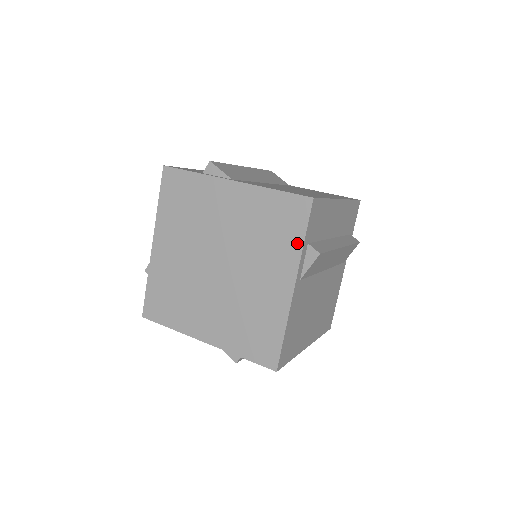
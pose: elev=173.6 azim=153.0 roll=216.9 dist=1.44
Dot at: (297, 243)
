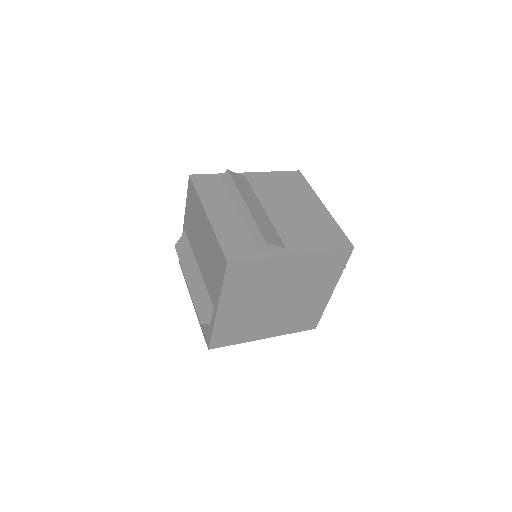
Dot at: (339, 272)
